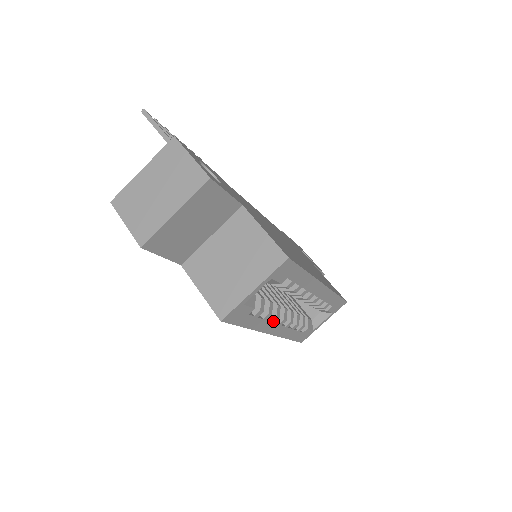
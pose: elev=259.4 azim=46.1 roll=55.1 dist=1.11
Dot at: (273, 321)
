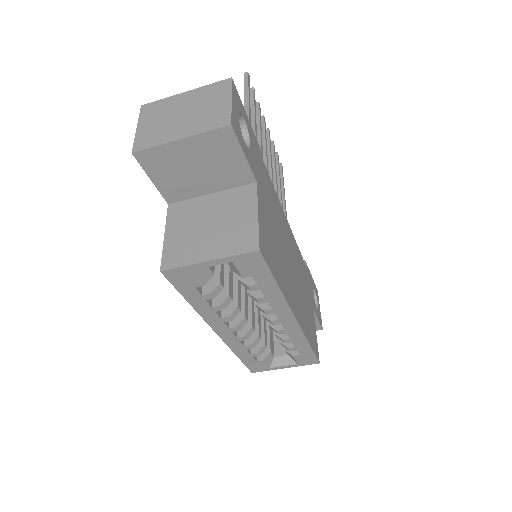
Dot at: (223, 319)
